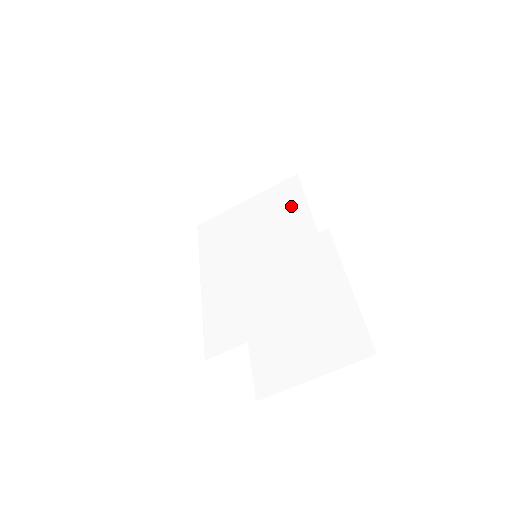
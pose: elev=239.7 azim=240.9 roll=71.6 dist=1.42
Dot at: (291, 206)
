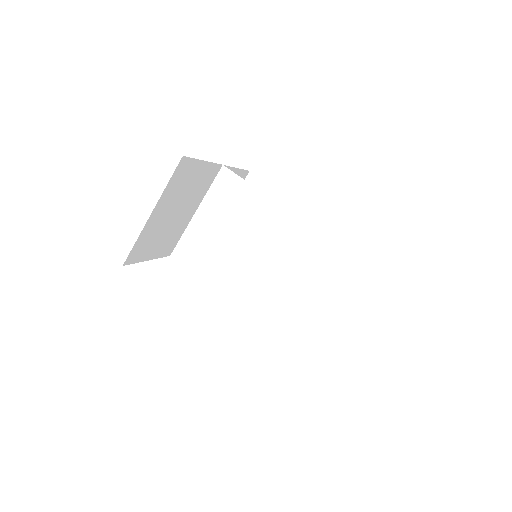
Dot at: (246, 199)
